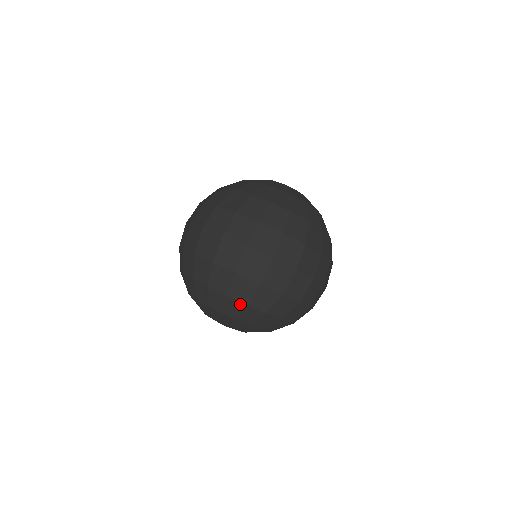
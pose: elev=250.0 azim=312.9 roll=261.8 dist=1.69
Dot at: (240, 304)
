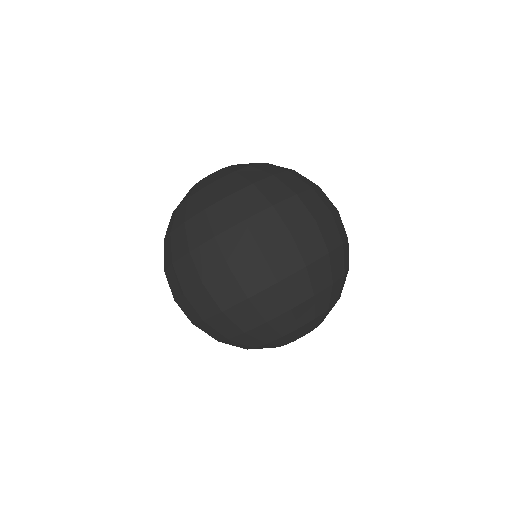
Dot at: (284, 315)
